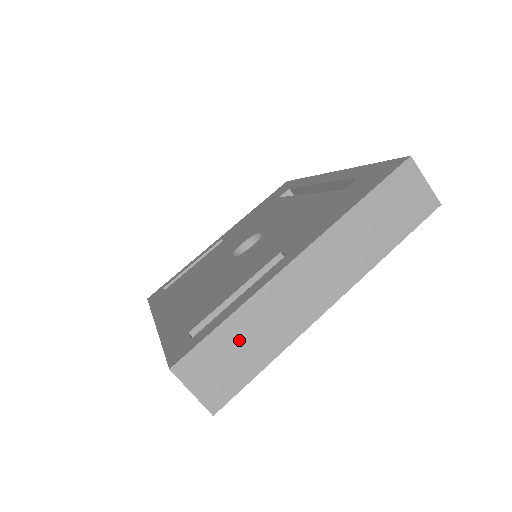
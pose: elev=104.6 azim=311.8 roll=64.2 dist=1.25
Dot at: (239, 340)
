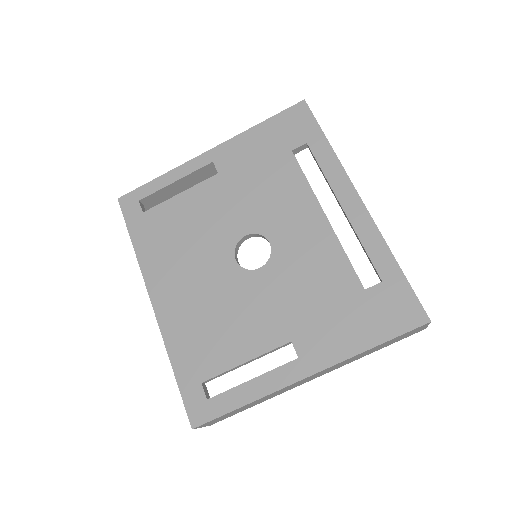
Dot at: (243, 408)
